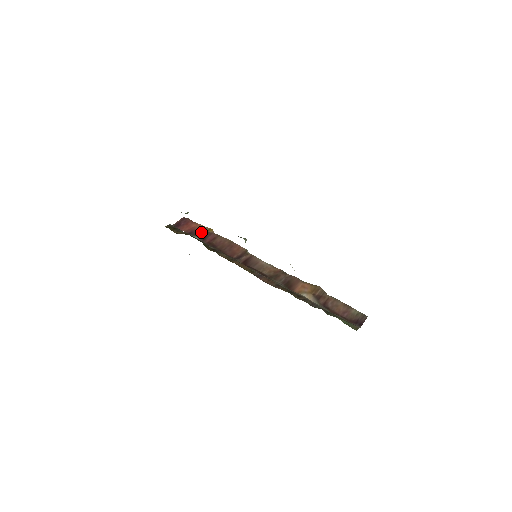
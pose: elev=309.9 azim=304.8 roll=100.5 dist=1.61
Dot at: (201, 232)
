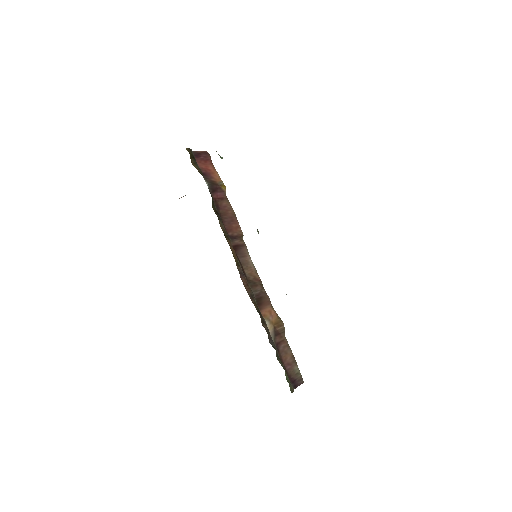
Dot at: (214, 182)
